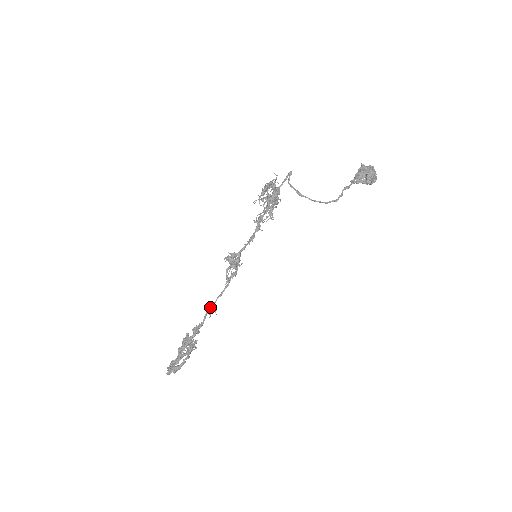
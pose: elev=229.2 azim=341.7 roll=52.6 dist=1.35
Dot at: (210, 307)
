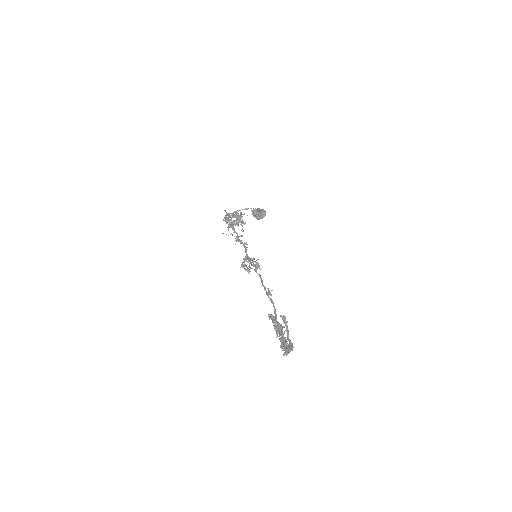
Dot at: occluded
